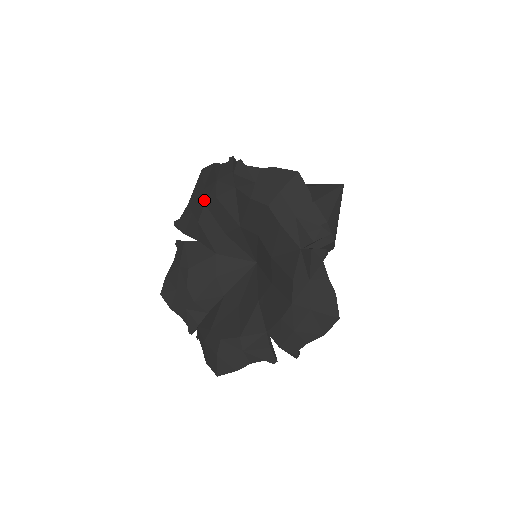
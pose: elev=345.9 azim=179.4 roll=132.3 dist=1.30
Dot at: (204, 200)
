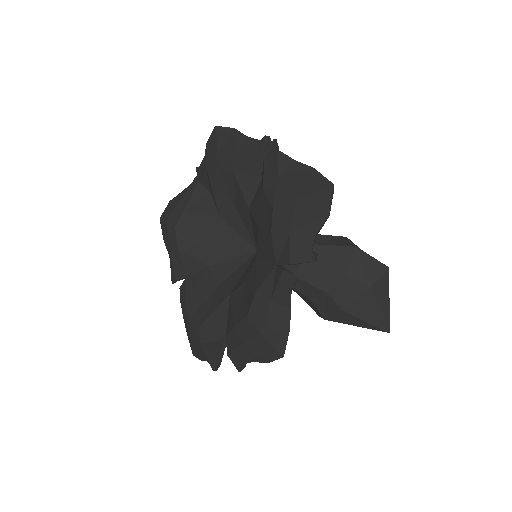
Dot at: (279, 205)
